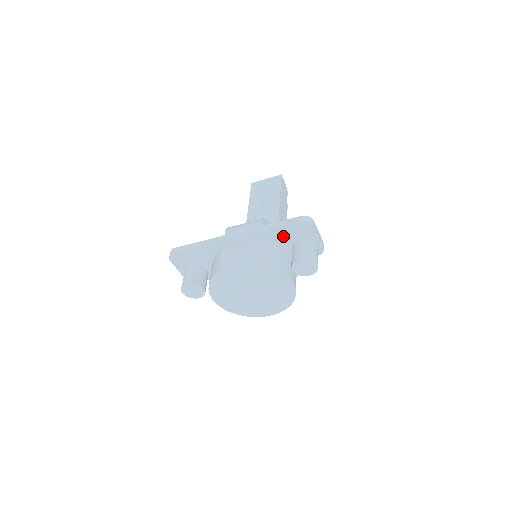
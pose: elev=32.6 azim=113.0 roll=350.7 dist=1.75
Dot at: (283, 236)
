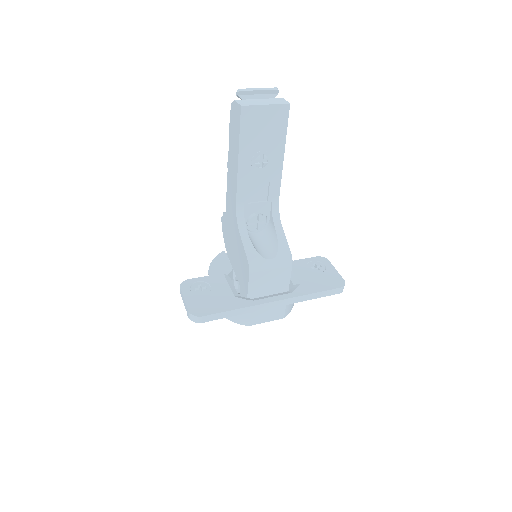
Dot at: occluded
